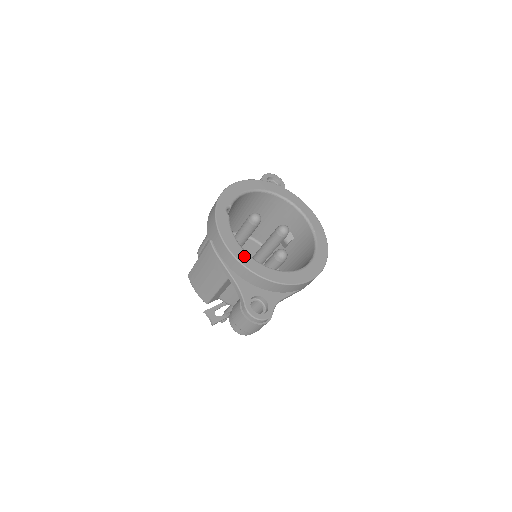
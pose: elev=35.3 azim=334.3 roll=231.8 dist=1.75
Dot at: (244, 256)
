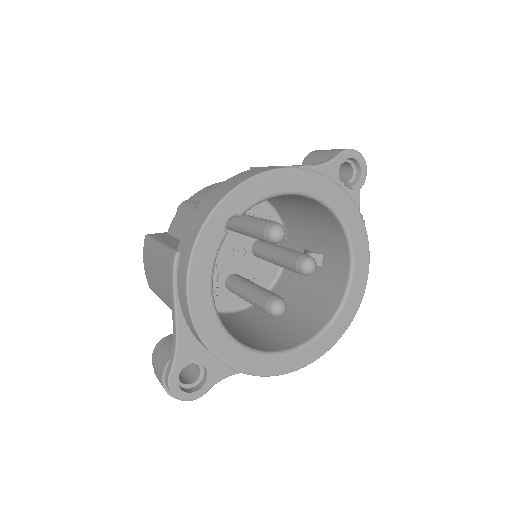
Dot at: (207, 315)
